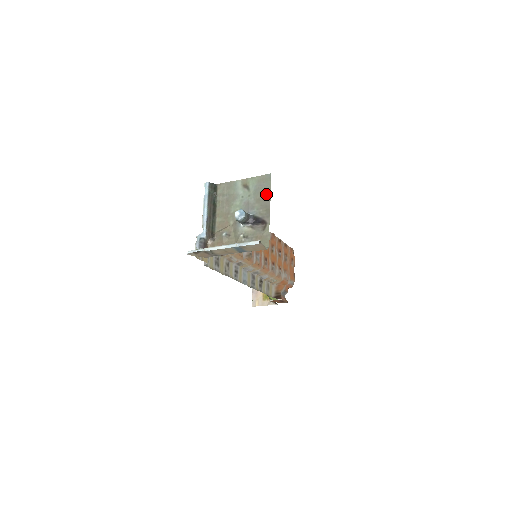
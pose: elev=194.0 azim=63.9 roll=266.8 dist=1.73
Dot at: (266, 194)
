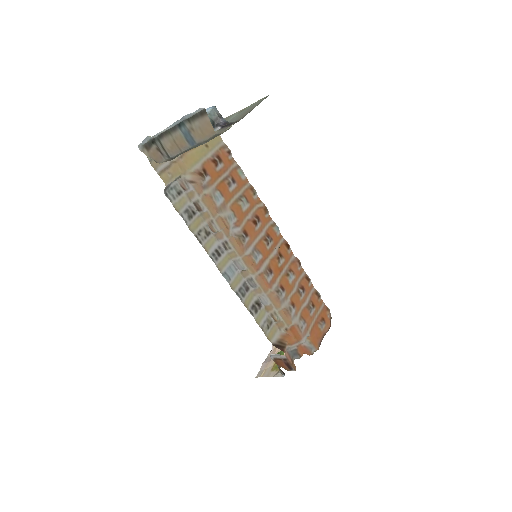
Dot at: (254, 106)
